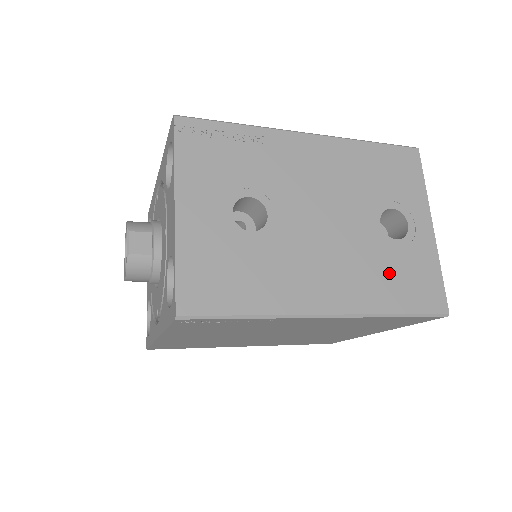
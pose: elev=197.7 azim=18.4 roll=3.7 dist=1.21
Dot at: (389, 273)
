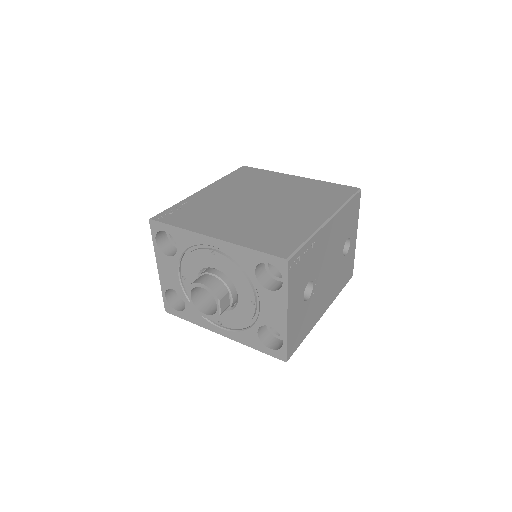
Dot at: (342, 275)
